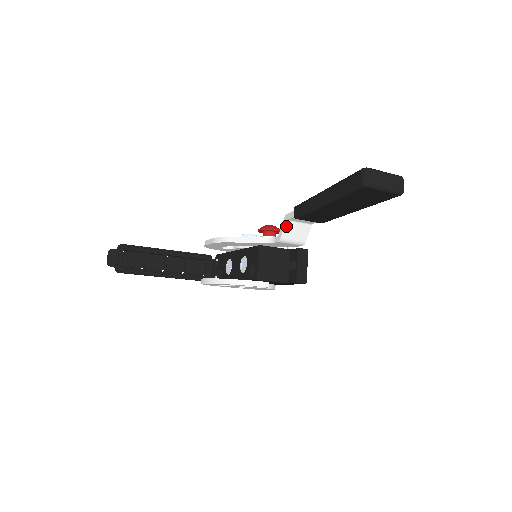
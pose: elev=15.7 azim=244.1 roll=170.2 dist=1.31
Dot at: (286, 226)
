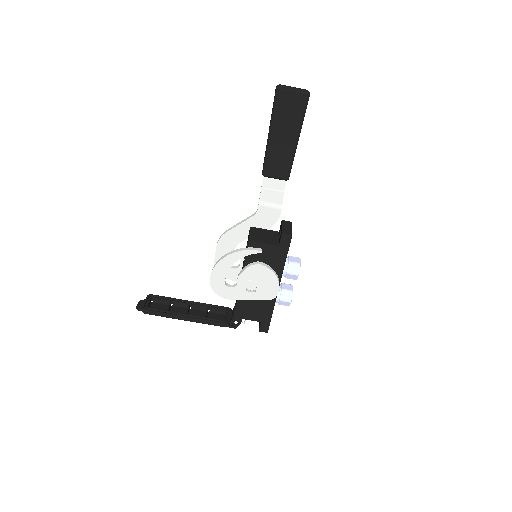
Dot at: (262, 192)
